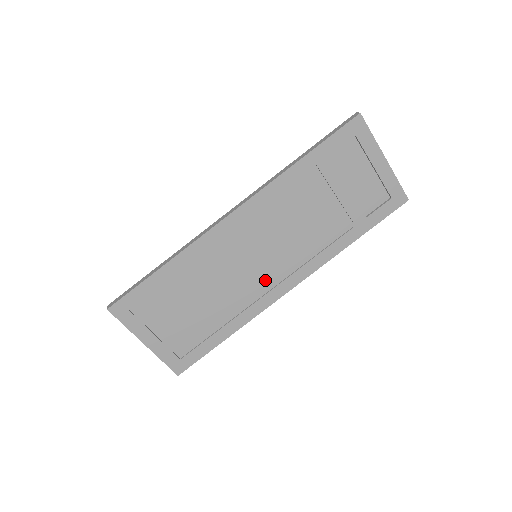
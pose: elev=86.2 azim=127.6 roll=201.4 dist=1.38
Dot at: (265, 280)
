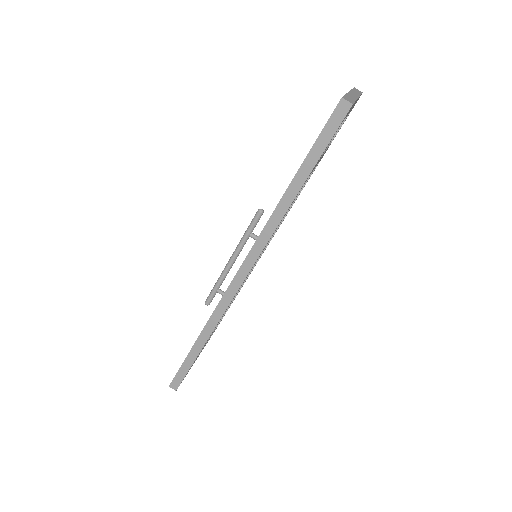
Dot at: occluded
